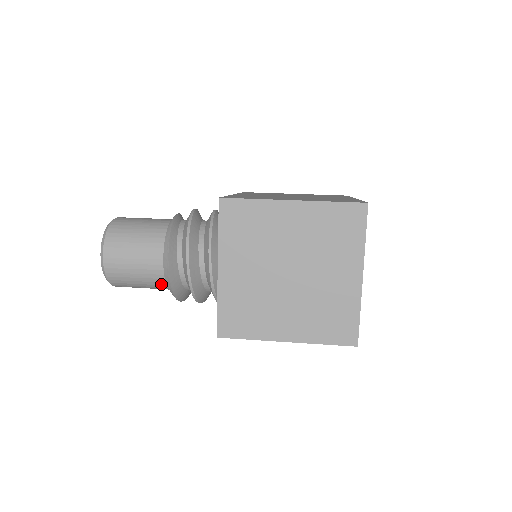
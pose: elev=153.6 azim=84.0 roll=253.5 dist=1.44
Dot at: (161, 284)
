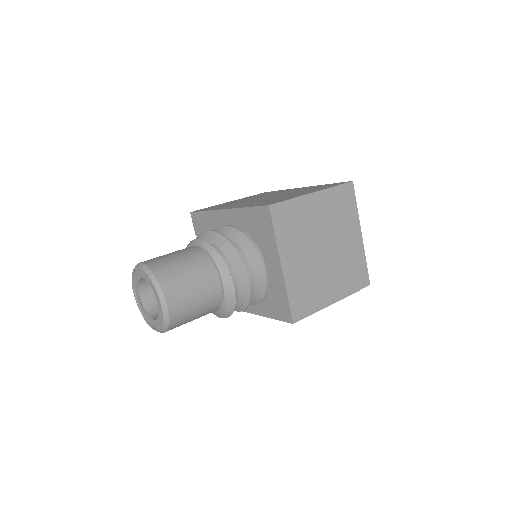
Dot at: (215, 307)
